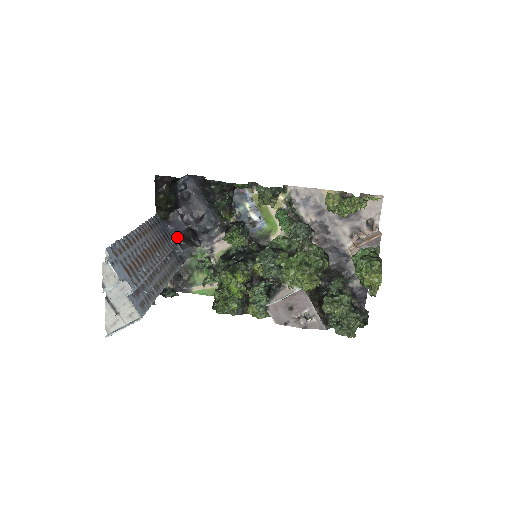
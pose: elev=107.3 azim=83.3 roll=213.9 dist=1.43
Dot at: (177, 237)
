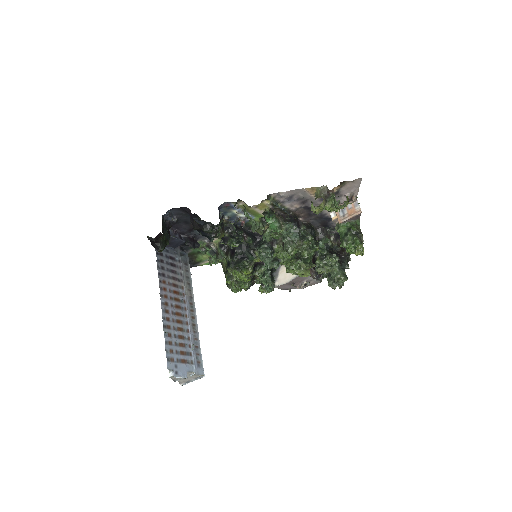
Dot at: occluded
